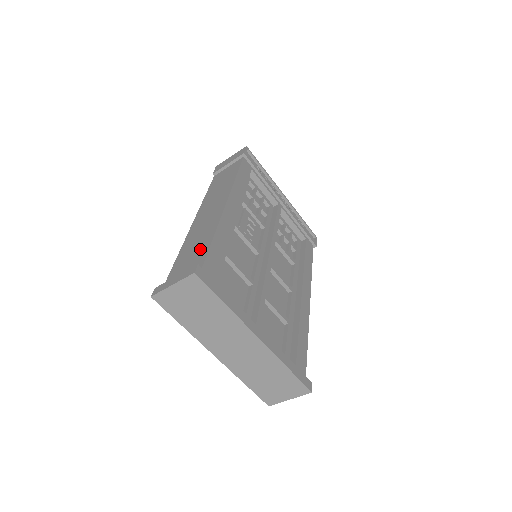
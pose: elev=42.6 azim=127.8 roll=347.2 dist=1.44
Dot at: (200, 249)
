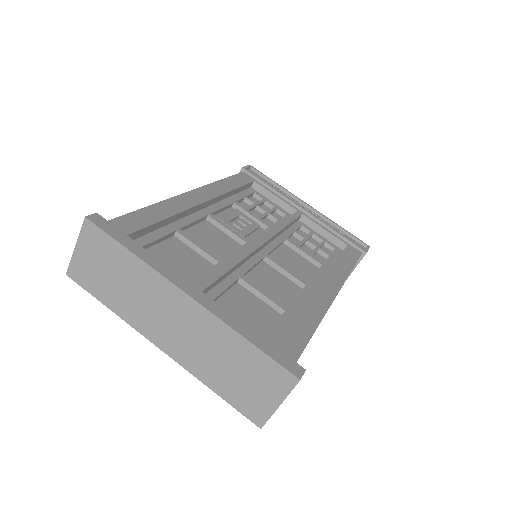
Dot at: occluded
